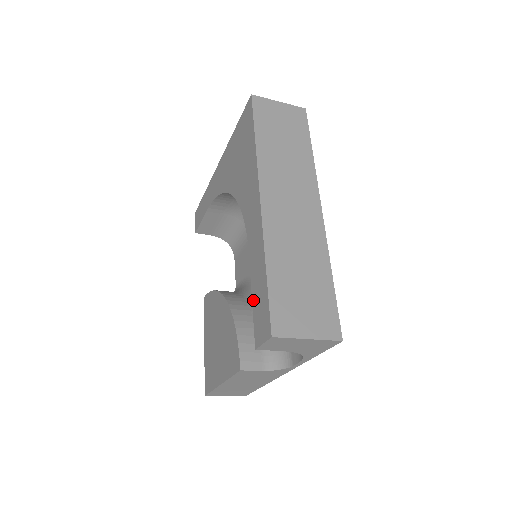
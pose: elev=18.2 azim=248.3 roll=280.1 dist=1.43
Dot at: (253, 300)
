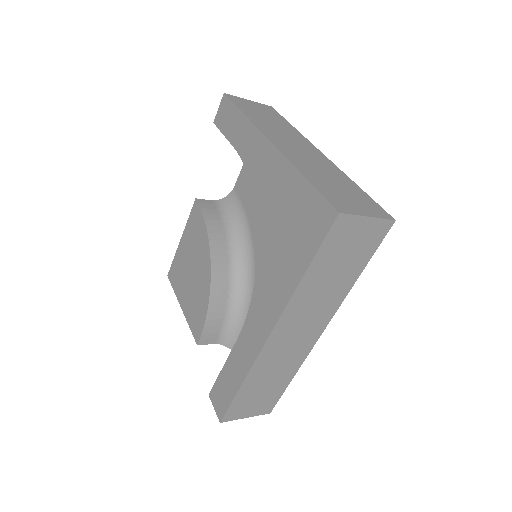
Dot at: (223, 371)
